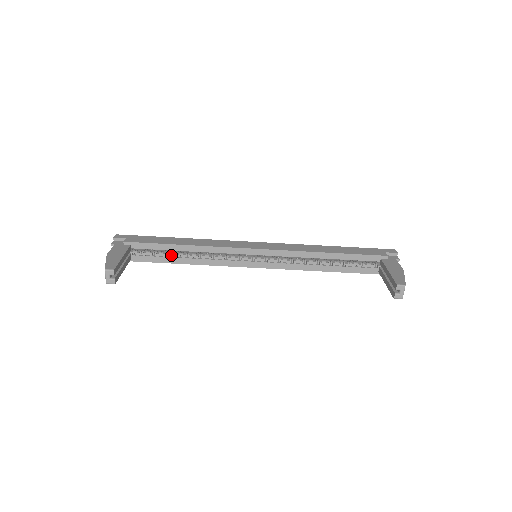
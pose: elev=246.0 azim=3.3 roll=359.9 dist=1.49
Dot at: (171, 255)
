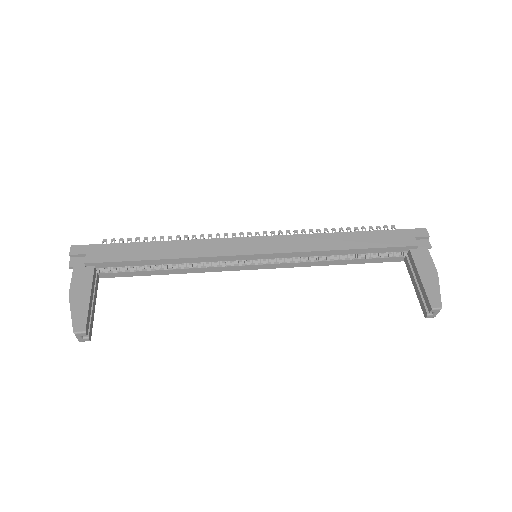
Dot at: (149, 268)
